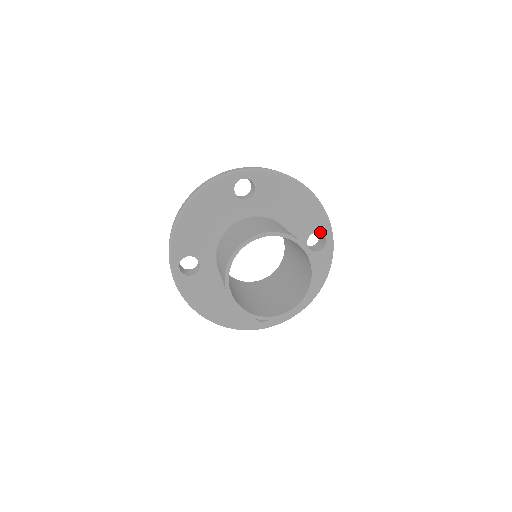
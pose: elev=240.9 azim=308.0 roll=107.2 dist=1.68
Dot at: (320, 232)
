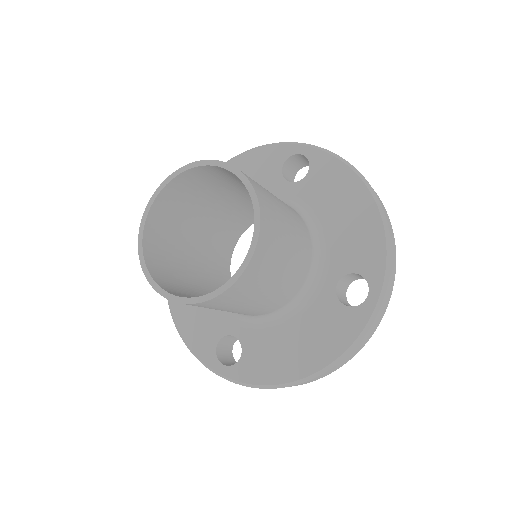
Dot at: (365, 277)
